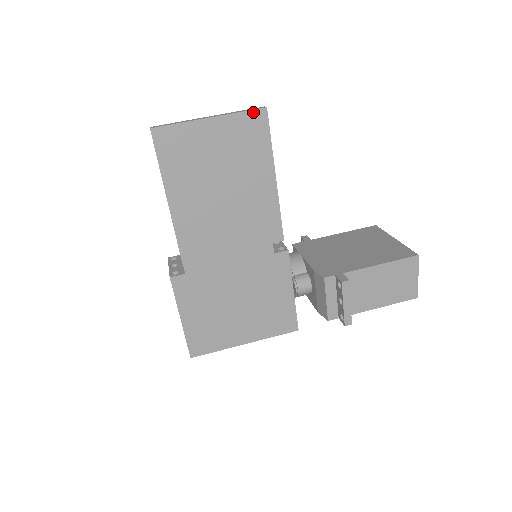
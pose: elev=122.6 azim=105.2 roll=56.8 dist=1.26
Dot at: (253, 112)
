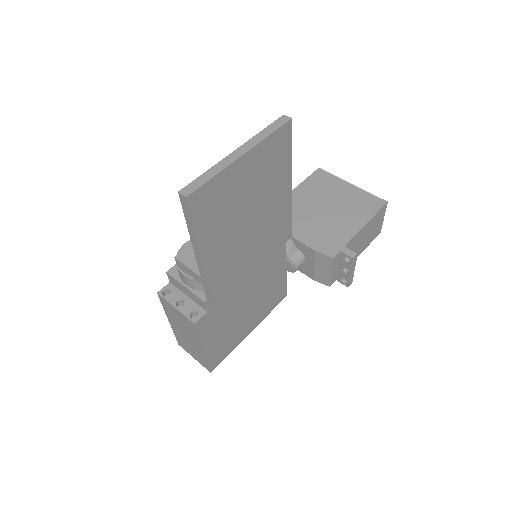
Dot at: (280, 129)
